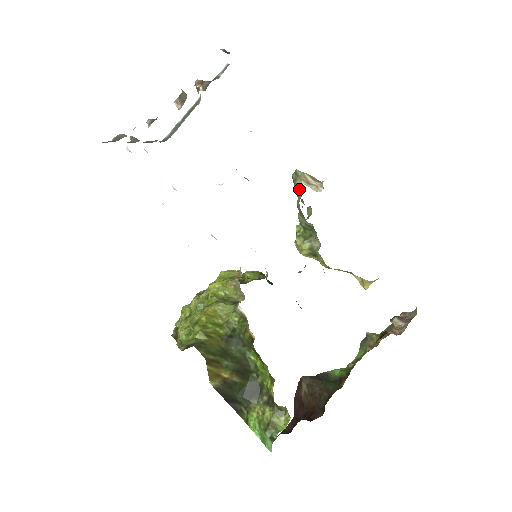
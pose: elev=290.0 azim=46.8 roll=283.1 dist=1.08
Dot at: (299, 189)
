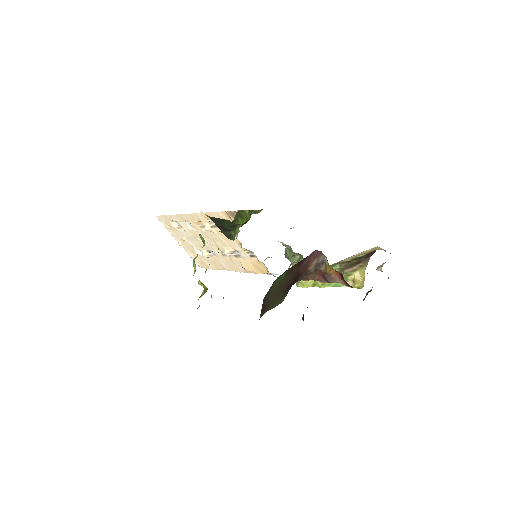
Dot at: occluded
